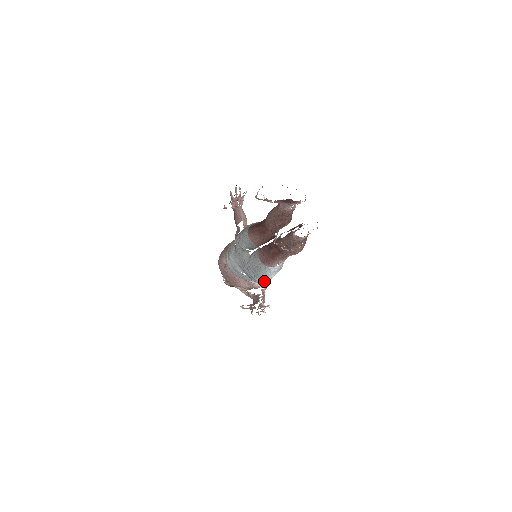
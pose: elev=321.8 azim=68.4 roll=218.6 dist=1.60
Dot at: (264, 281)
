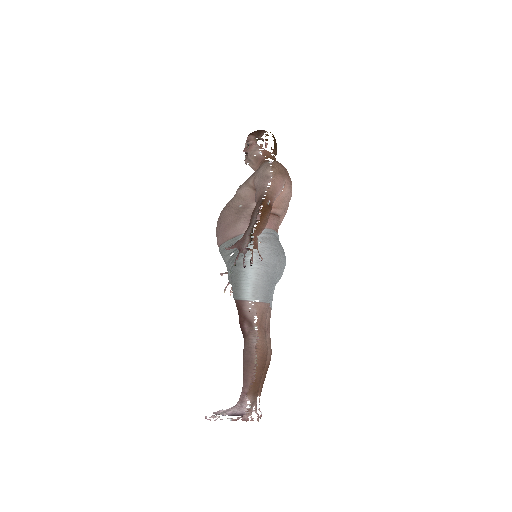
Dot at: occluded
